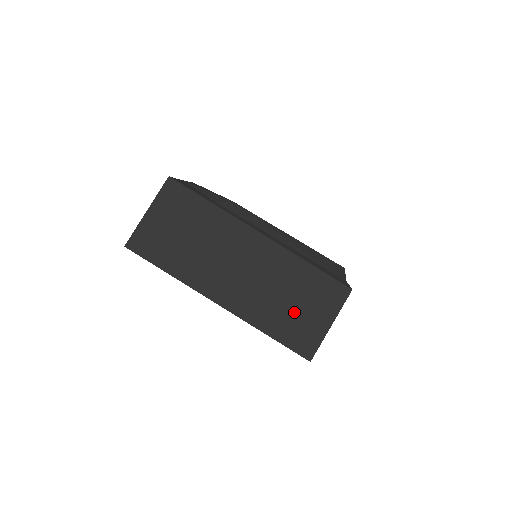
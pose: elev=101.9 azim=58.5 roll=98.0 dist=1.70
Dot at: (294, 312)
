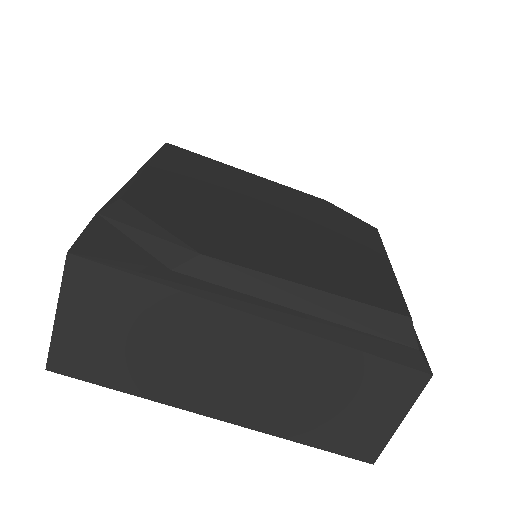
Dot at: (341, 415)
